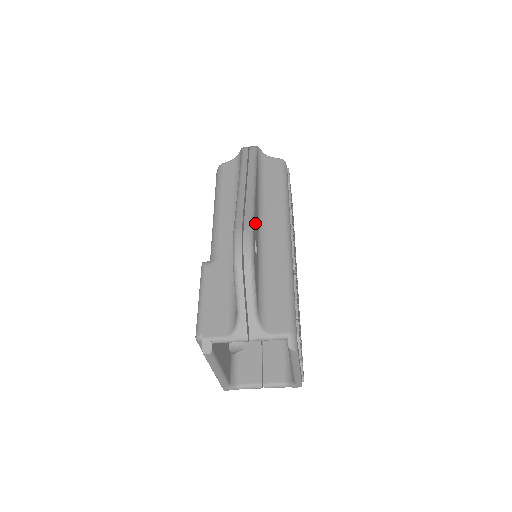
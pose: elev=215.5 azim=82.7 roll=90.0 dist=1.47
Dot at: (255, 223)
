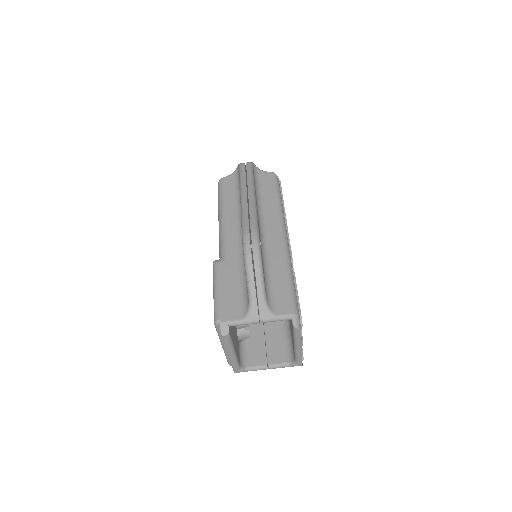
Dot at: occluded
